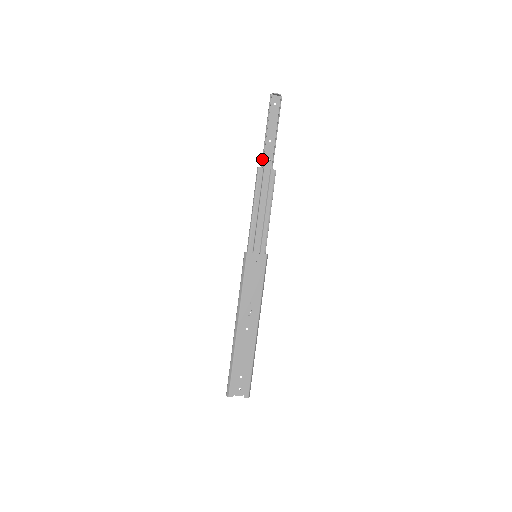
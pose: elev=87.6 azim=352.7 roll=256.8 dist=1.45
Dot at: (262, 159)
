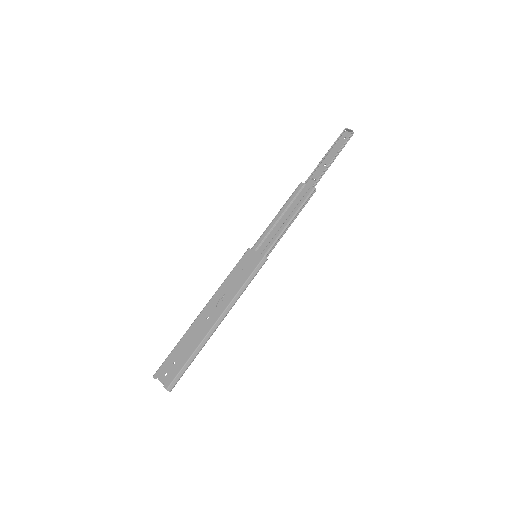
Dot at: (309, 178)
